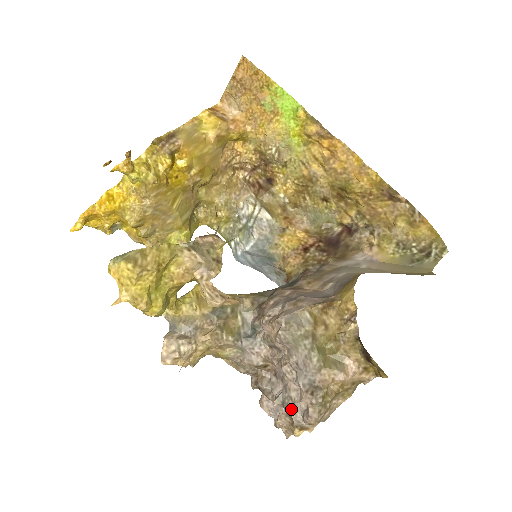
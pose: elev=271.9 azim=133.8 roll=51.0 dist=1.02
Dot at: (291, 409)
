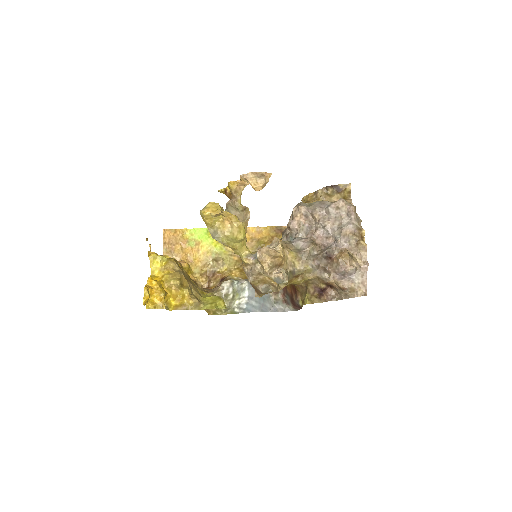
Dot at: (344, 226)
